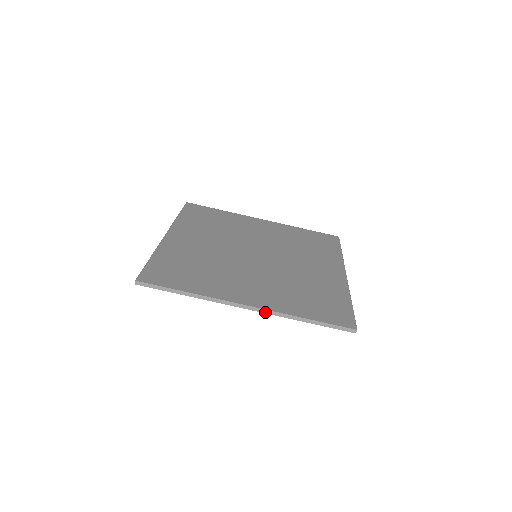
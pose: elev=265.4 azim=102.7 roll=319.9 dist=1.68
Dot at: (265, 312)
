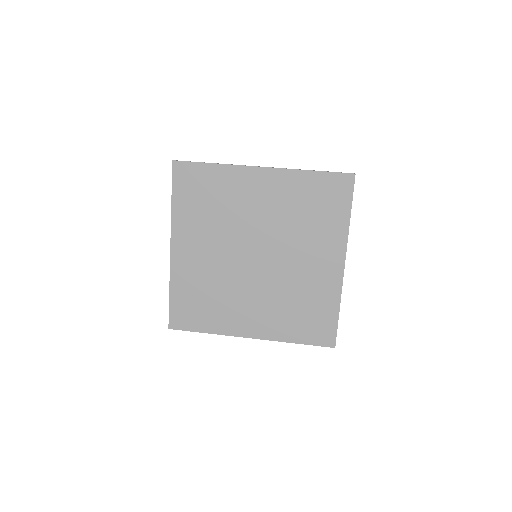
Dot at: (278, 168)
